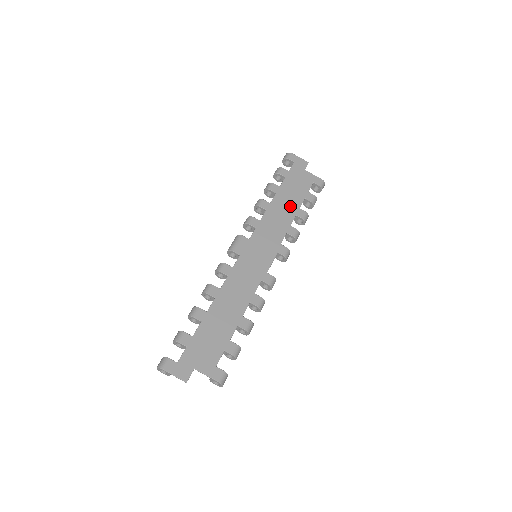
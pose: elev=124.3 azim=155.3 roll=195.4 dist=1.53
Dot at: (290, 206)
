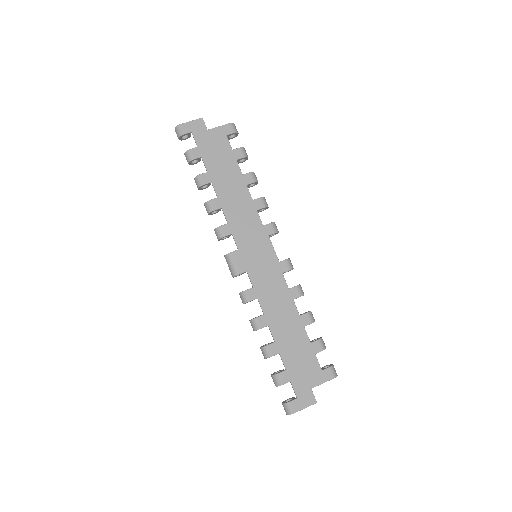
Dot at: (234, 182)
